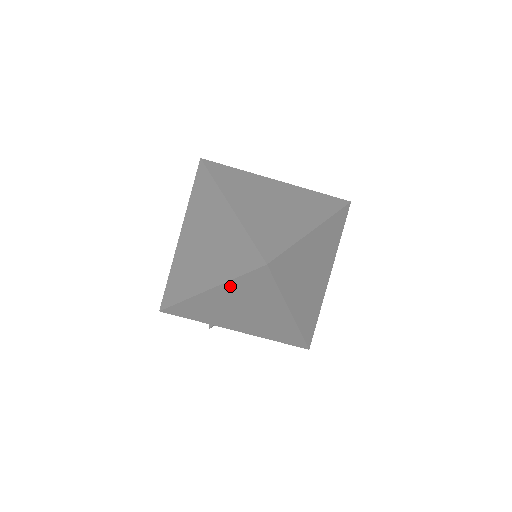
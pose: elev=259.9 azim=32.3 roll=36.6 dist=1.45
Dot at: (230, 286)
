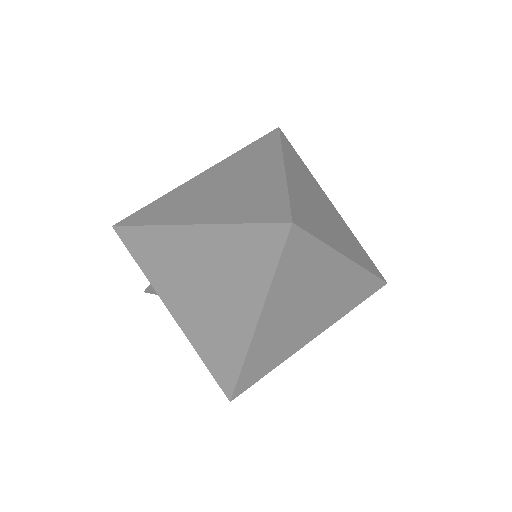
Dot at: (221, 233)
